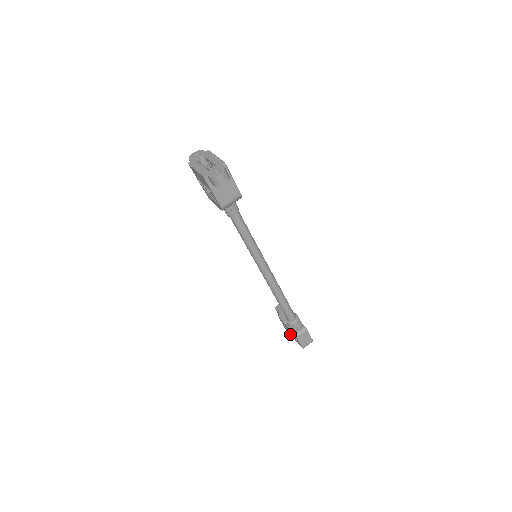
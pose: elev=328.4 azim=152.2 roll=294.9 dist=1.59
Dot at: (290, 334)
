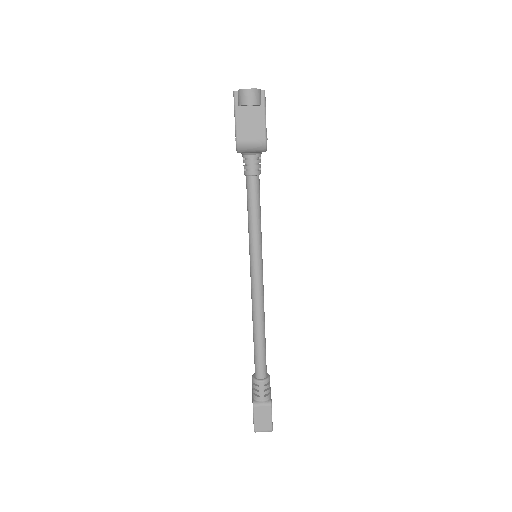
Dot at: occluded
